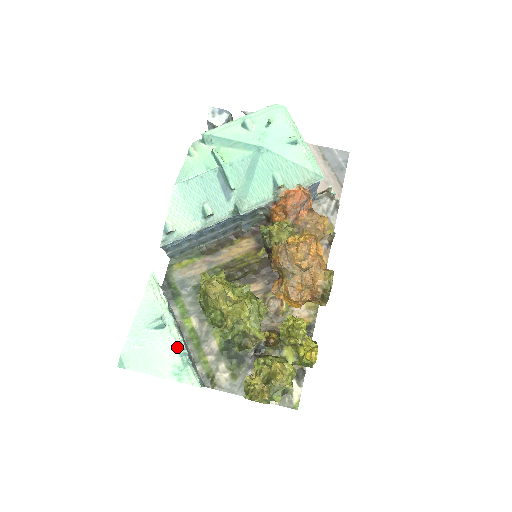
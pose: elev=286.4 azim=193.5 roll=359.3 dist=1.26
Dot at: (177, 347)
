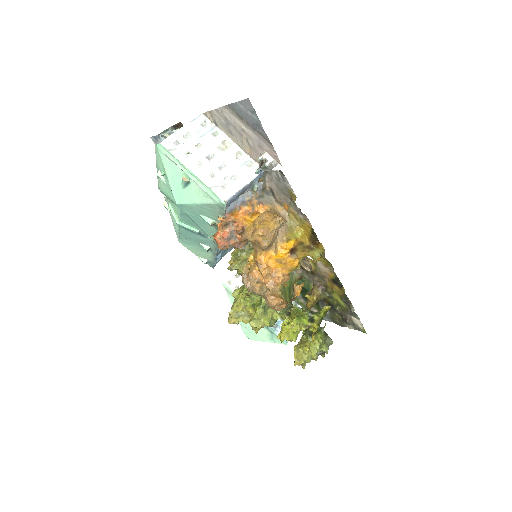
Dot at: occluded
